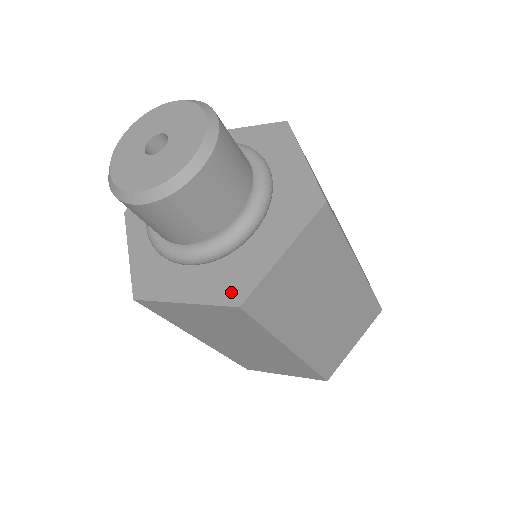
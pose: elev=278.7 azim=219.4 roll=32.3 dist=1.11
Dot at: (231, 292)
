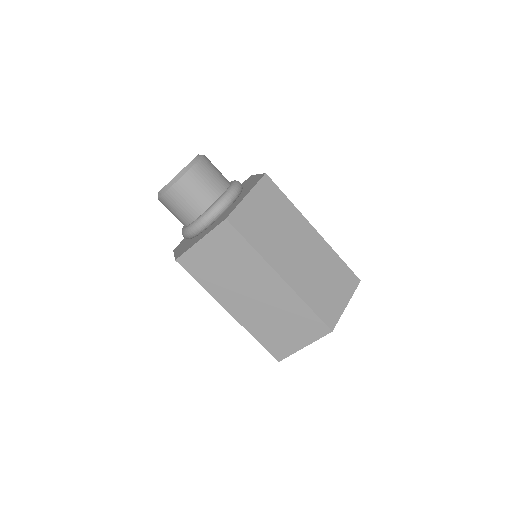
Dot at: (222, 219)
